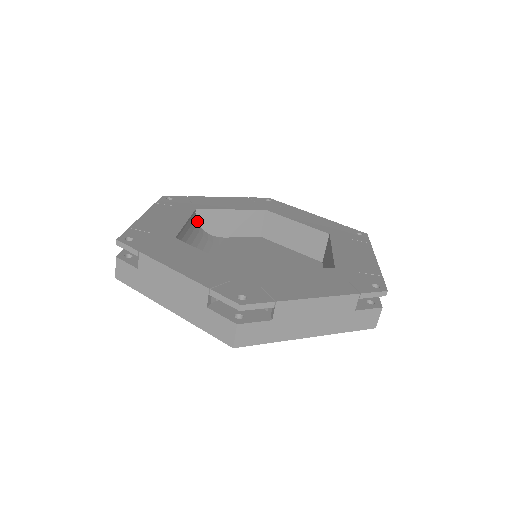
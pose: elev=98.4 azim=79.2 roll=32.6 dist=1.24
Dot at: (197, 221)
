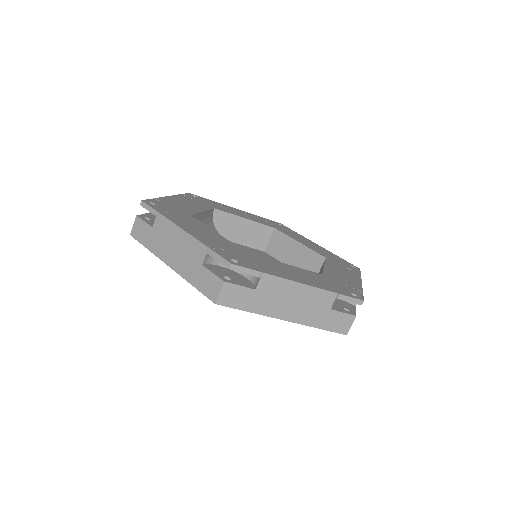
Dot at: (213, 219)
